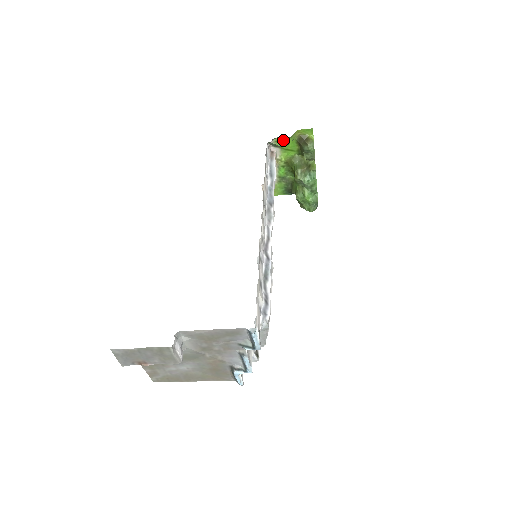
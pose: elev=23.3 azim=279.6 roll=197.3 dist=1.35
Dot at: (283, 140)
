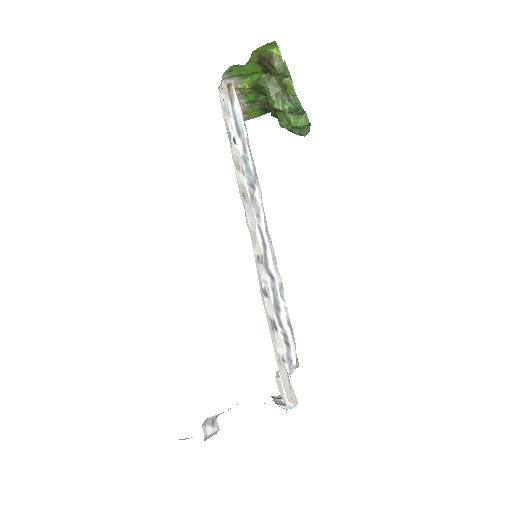
Dot at: (238, 67)
